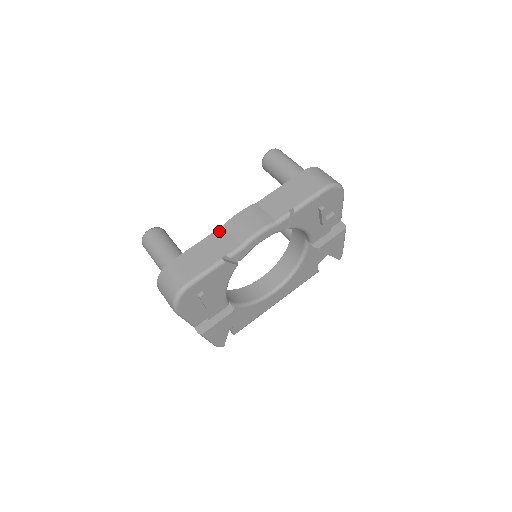
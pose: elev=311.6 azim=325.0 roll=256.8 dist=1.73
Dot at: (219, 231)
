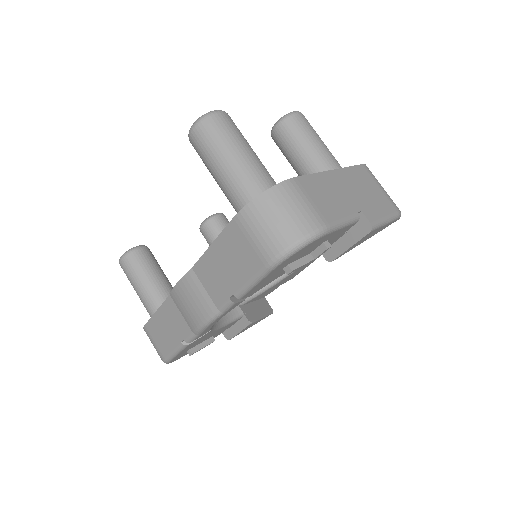
Dot at: (169, 302)
